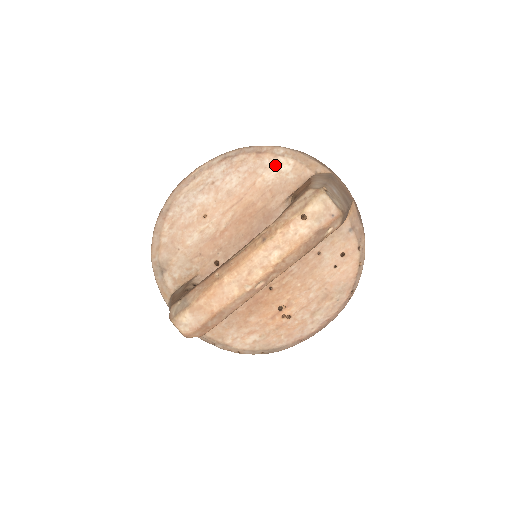
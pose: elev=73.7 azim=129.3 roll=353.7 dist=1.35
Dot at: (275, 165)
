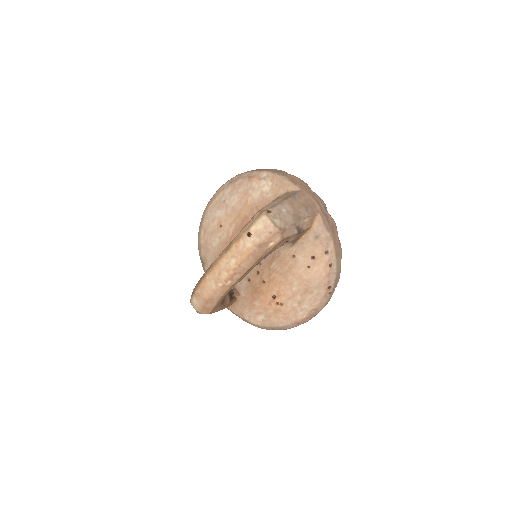
Dot at: (259, 187)
